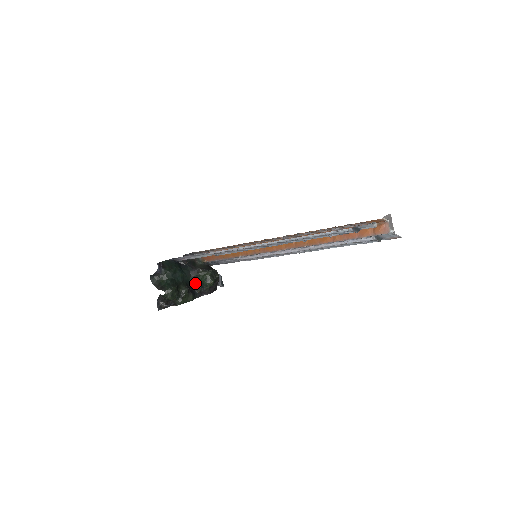
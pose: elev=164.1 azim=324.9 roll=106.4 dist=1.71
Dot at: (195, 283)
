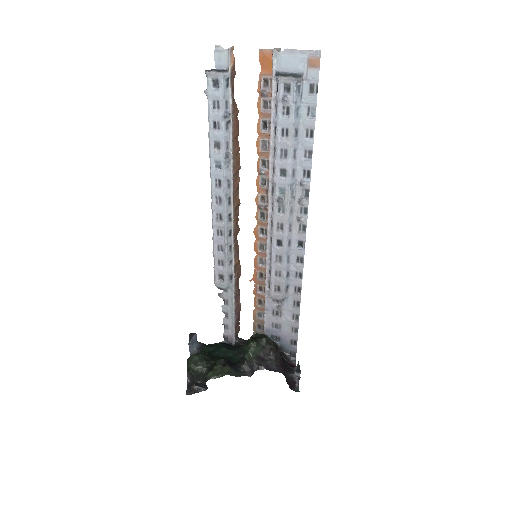
Dot at: (242, 359)
